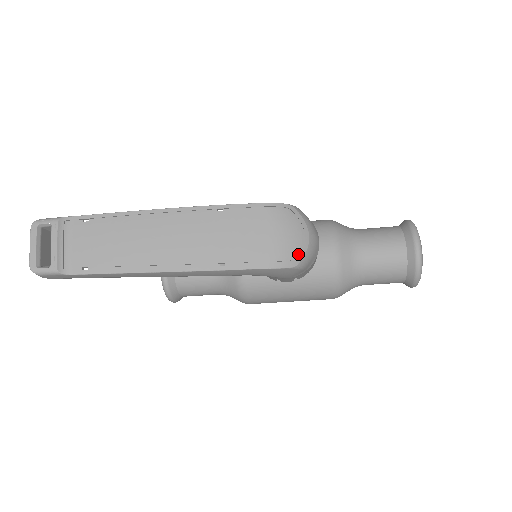
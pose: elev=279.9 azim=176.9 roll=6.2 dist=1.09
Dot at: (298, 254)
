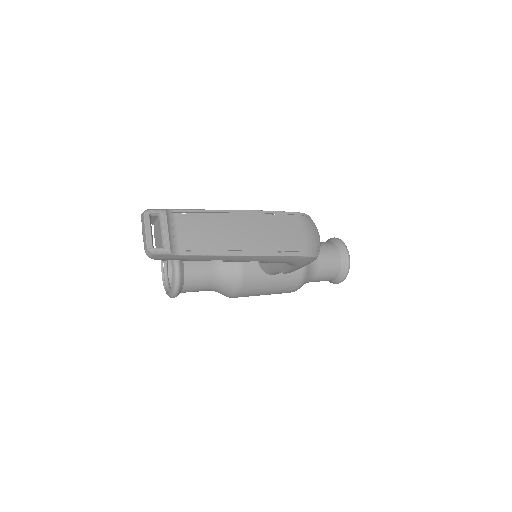
Dot at: (317, 248)
